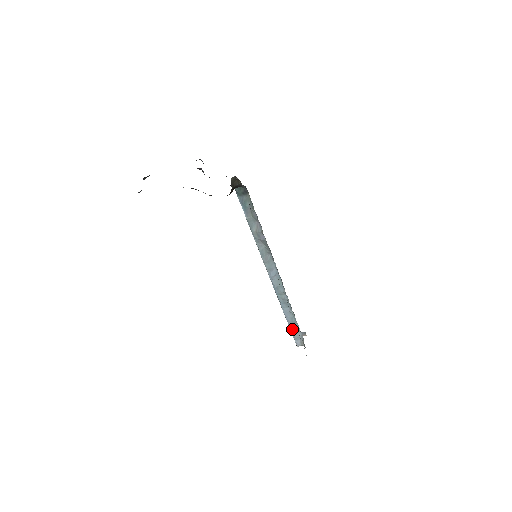
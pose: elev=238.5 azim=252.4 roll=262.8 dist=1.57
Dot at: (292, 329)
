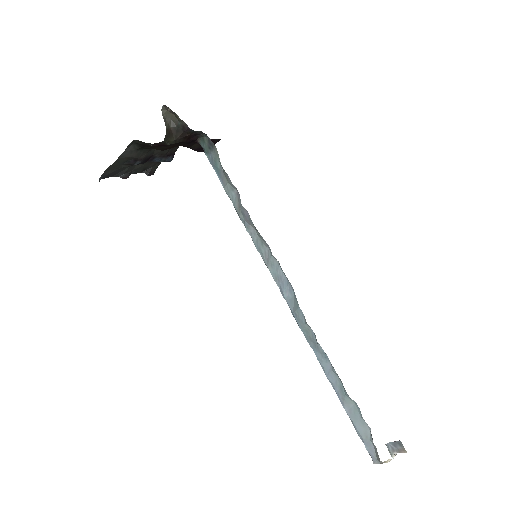
Dot at: (351, 416)
